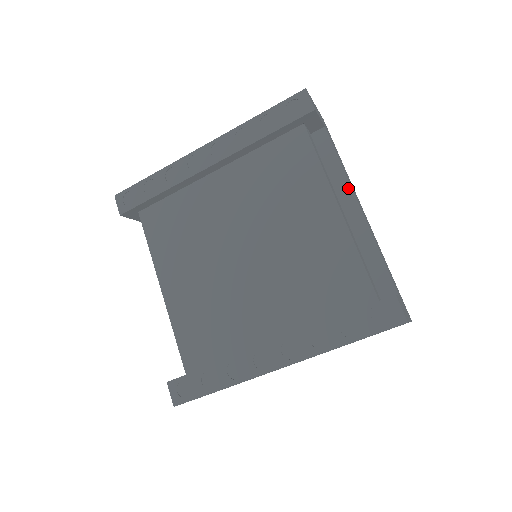
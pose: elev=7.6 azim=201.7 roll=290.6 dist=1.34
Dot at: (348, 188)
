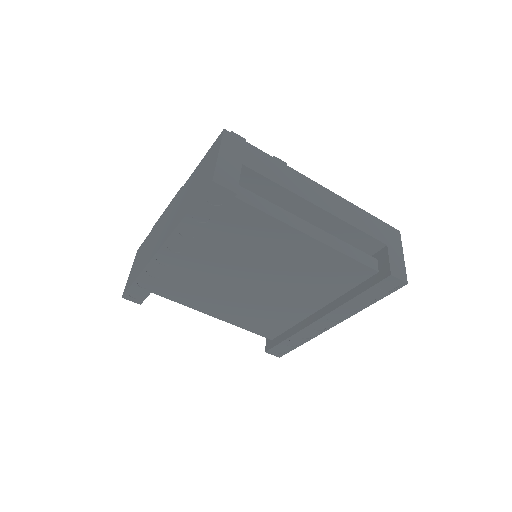
Dot at: (301, 200)
